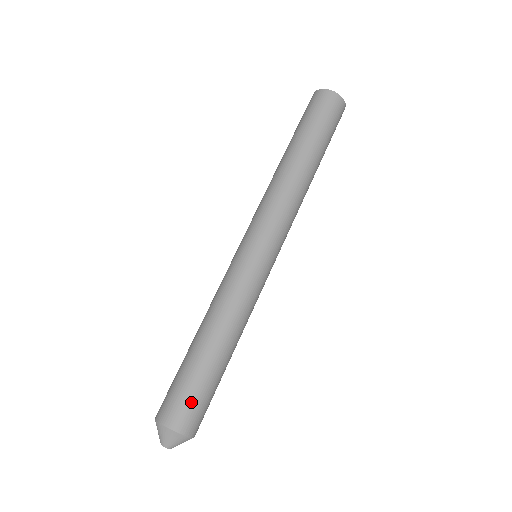
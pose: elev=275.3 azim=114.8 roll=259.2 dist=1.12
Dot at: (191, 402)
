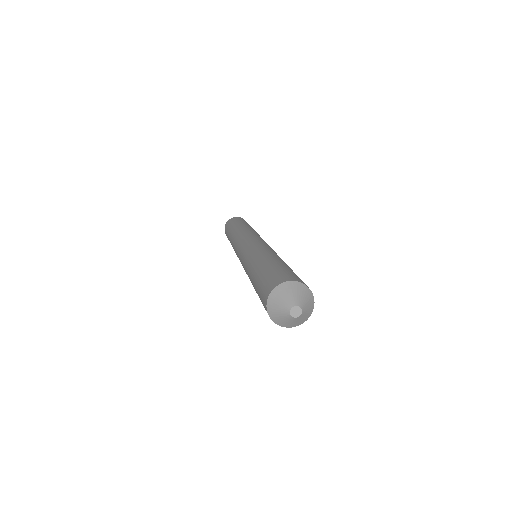
Dot at: (287, 272)
